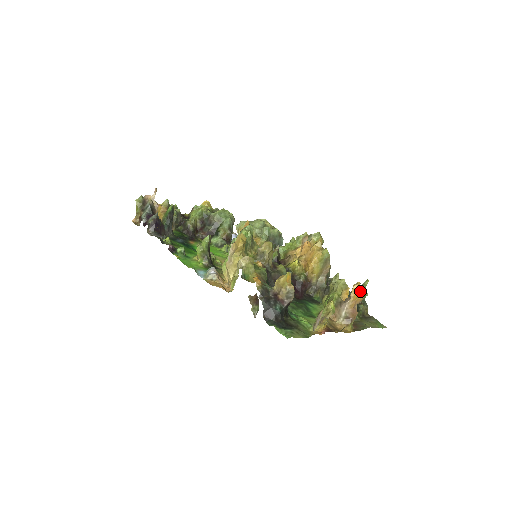
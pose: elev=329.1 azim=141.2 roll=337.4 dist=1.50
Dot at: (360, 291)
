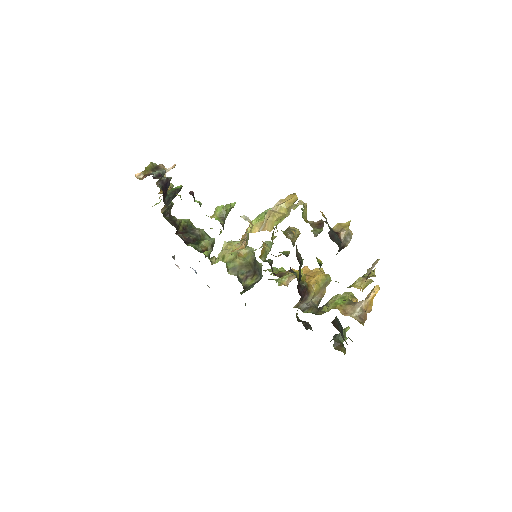
Dot at: occluded
